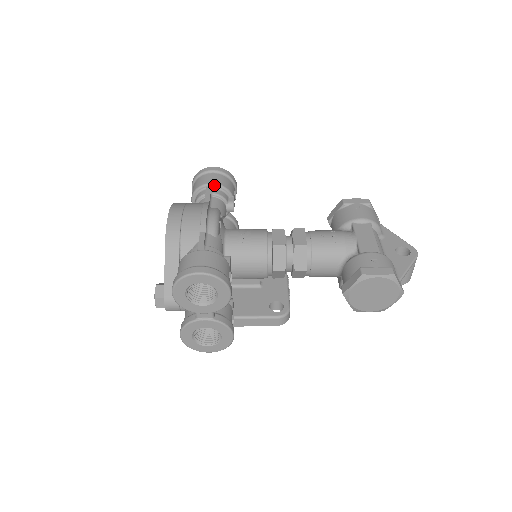
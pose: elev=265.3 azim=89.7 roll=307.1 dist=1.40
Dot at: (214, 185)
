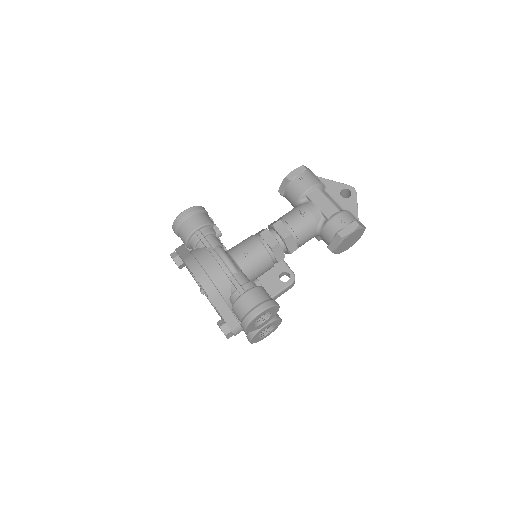
Dot at: (200, 228)
